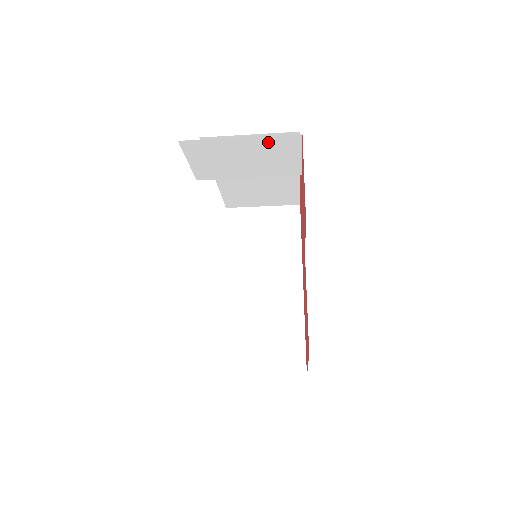
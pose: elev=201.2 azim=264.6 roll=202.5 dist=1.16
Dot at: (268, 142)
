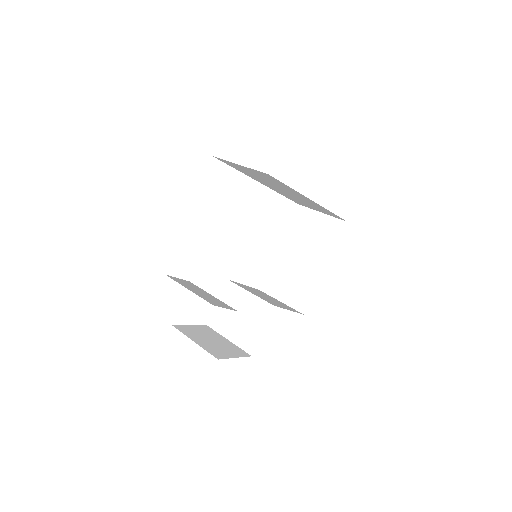
Dot at: occluded
